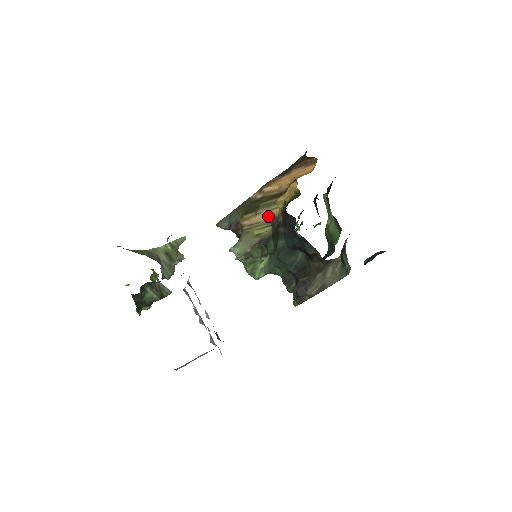
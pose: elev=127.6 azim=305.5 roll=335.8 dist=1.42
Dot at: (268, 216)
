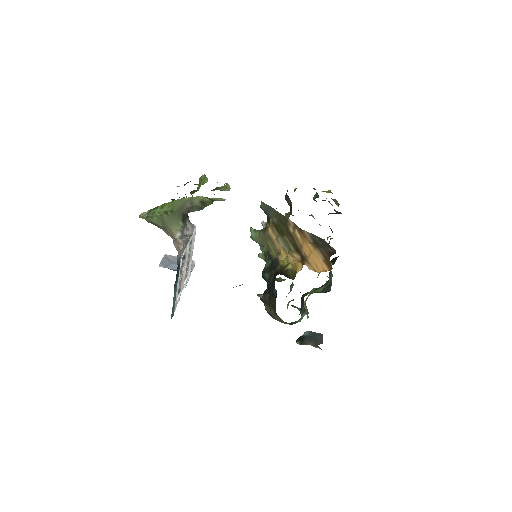
Dot at: (280, 250)
